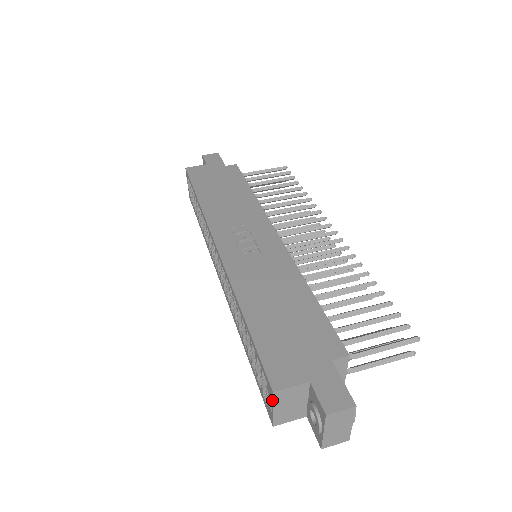
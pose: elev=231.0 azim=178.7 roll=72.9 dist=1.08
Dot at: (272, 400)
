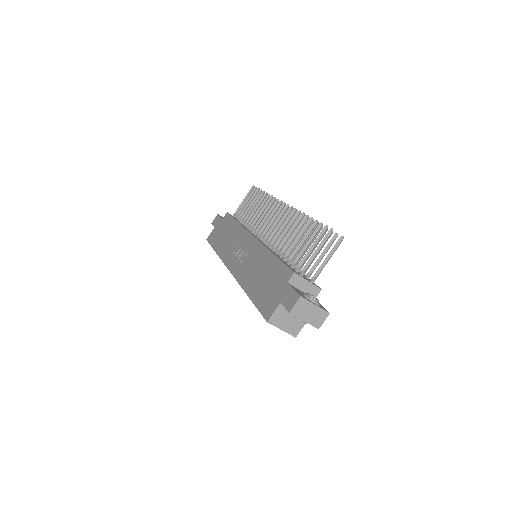
Dot at: occluded
